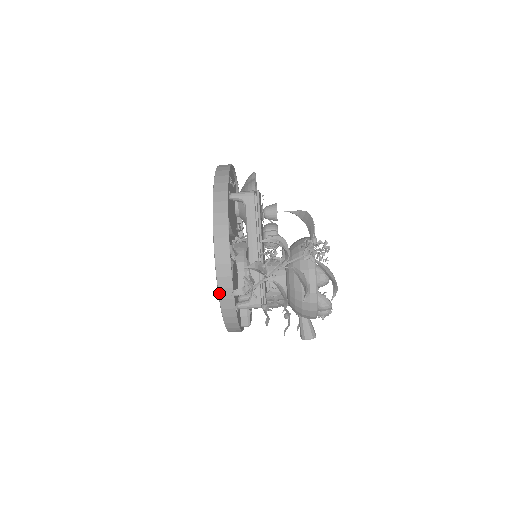
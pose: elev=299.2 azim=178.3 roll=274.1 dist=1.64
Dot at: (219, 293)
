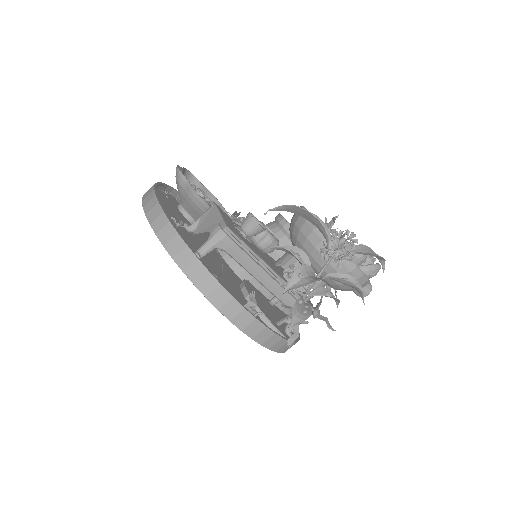
Dot at: (272, 350)
